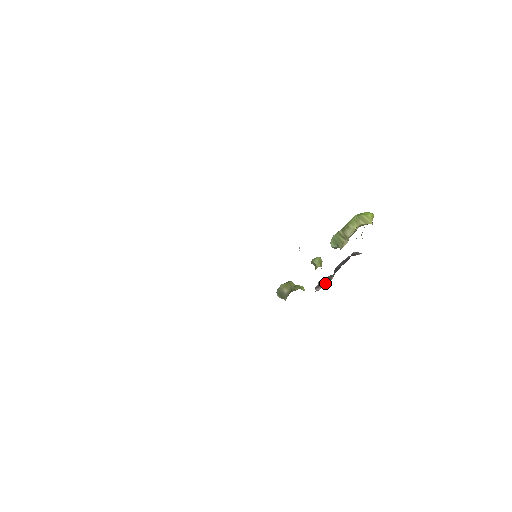
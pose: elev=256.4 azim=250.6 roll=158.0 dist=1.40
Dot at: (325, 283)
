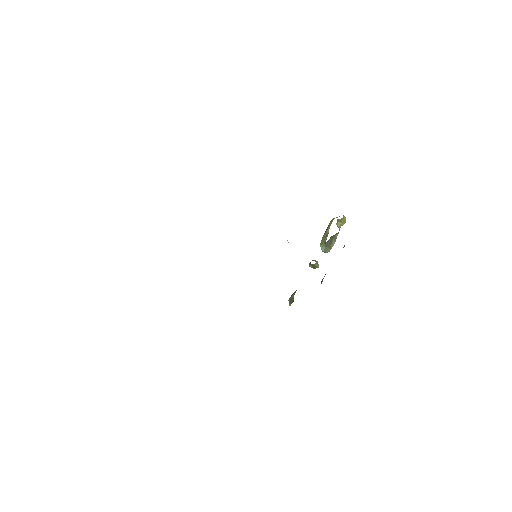
Dot at: occluded
